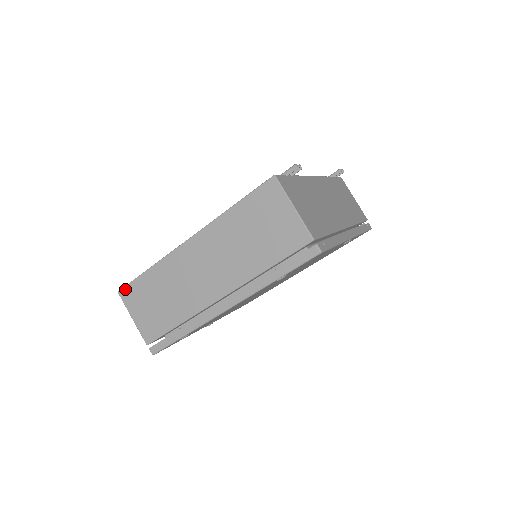
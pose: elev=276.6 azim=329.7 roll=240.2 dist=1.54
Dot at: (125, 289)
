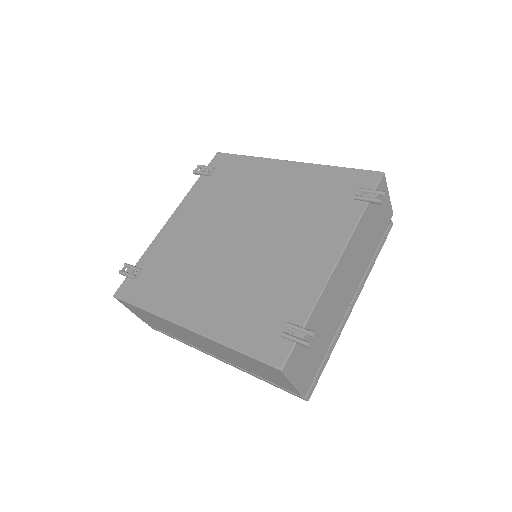
Dot at: (121, 300)
